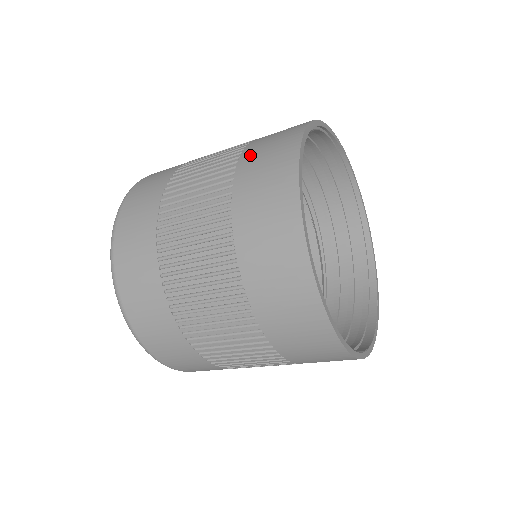
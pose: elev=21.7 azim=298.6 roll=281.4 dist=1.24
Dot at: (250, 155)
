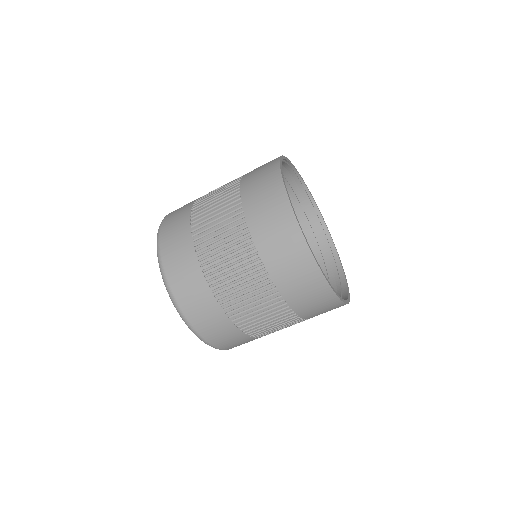
Dot at: (248, 178)
